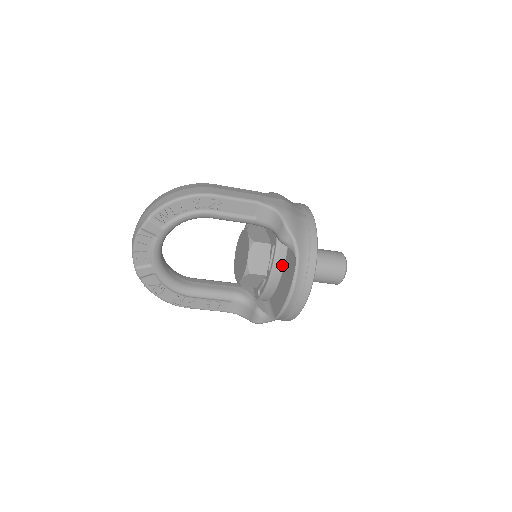
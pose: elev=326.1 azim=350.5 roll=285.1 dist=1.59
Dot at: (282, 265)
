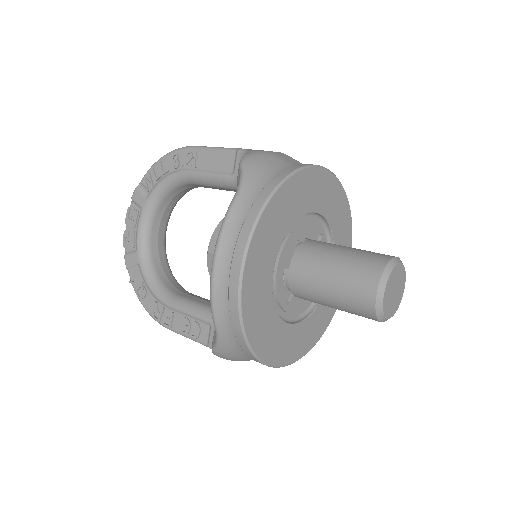
Dot at: occluded
